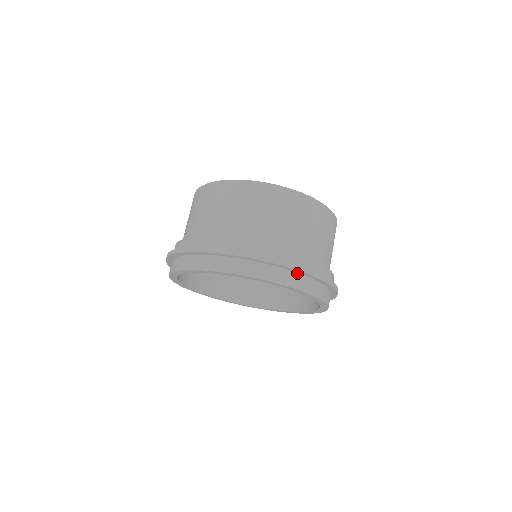
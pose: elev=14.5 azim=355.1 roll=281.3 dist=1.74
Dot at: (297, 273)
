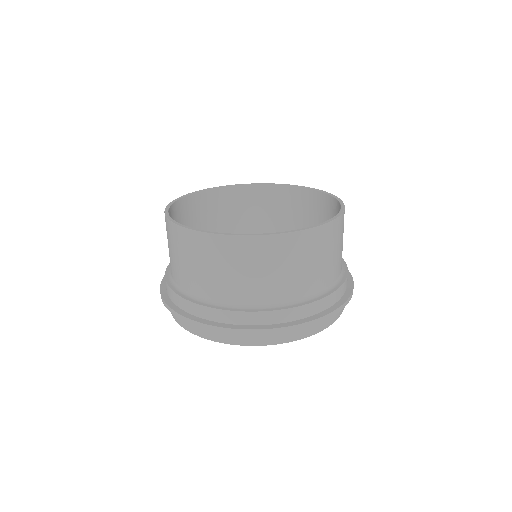
Dot at: occluded
